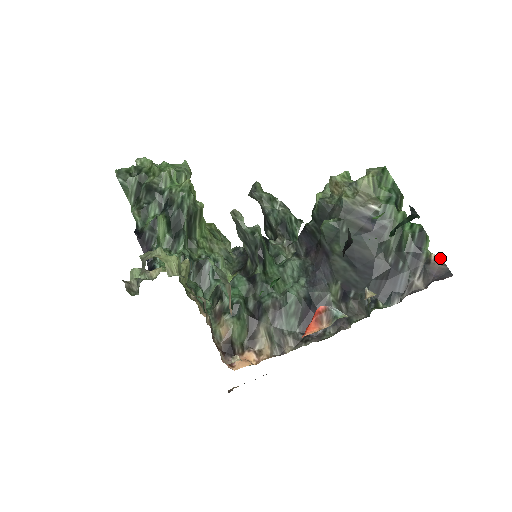
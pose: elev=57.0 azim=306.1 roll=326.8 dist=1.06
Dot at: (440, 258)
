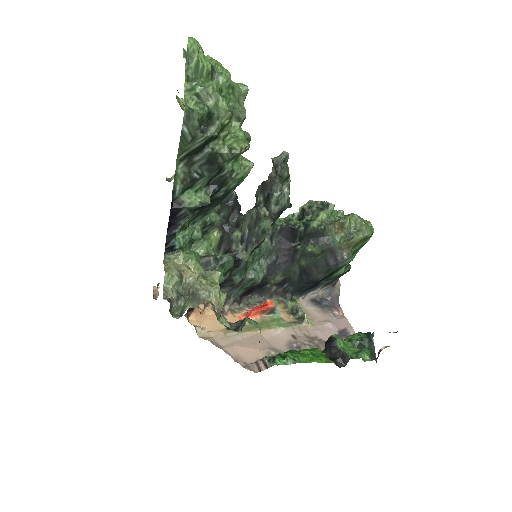
Dot at: (340, 285)
